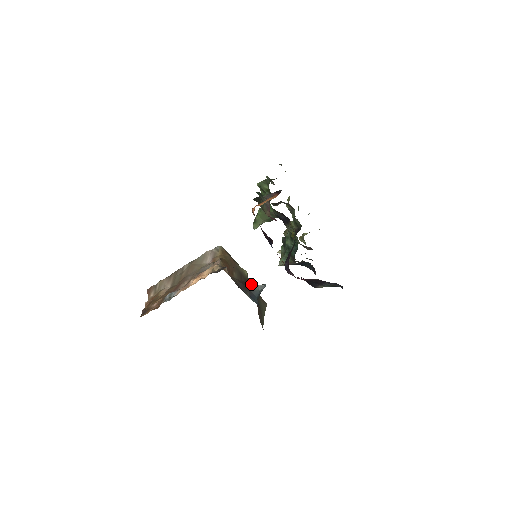
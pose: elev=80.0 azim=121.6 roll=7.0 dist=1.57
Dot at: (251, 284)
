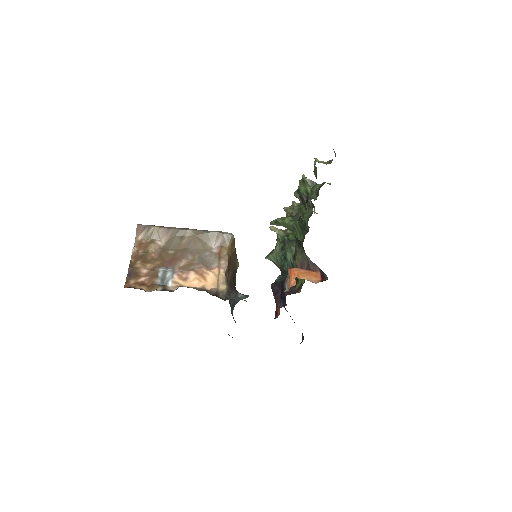
Dot at: (235, 276)
